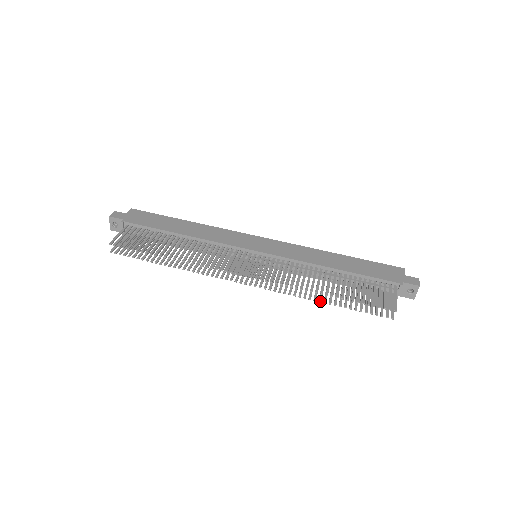
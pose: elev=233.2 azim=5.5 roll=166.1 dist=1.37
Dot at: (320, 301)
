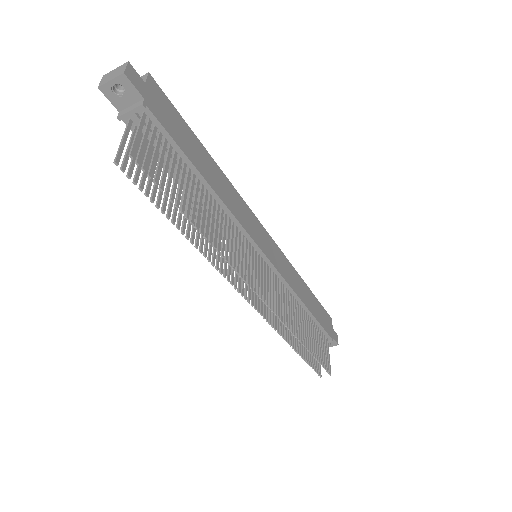
Dot at: (292, 345)
